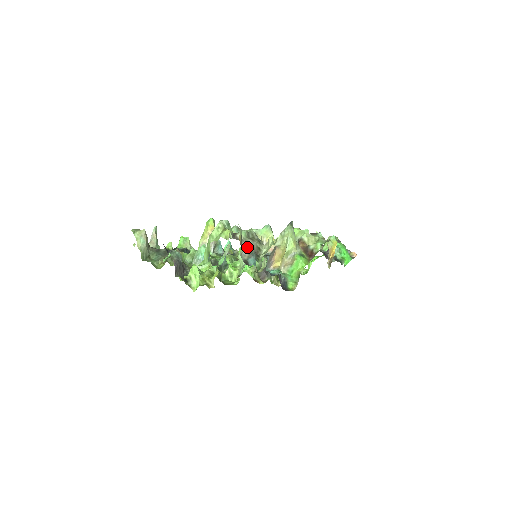
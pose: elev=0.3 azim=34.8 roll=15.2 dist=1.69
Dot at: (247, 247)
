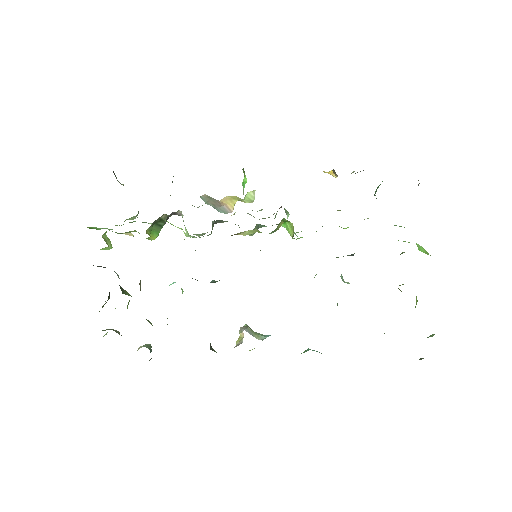
Dot at: occluded
